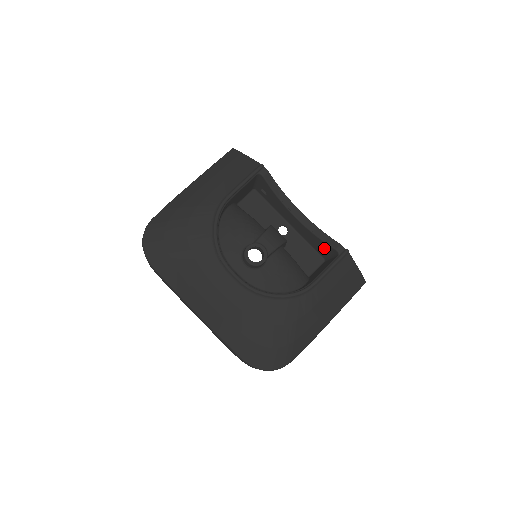
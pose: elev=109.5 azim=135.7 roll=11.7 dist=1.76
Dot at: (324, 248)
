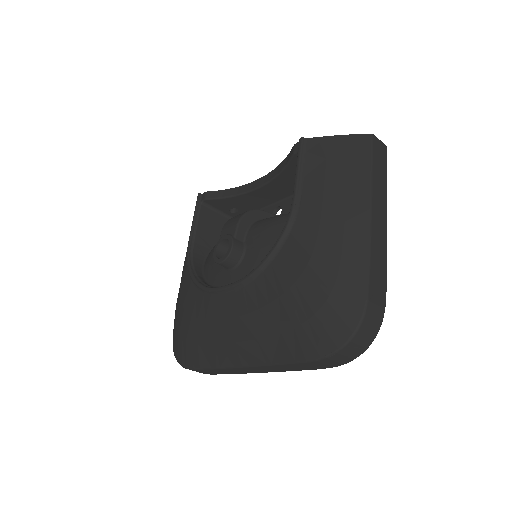
Dot at: occluded
